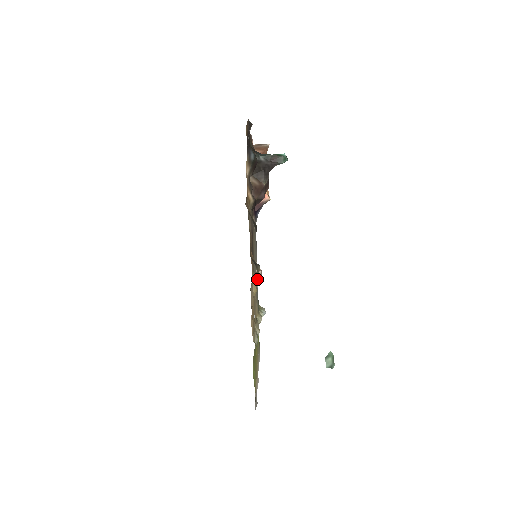
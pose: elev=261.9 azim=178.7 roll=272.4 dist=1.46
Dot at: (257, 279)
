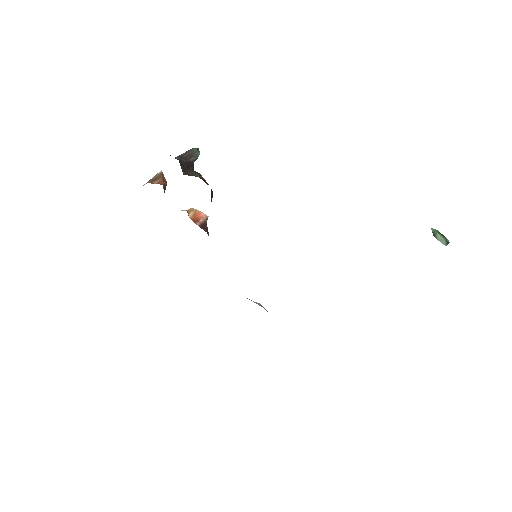
Dot at: occluded
